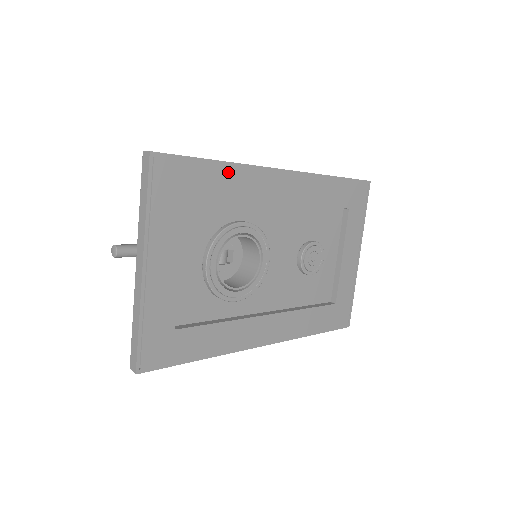
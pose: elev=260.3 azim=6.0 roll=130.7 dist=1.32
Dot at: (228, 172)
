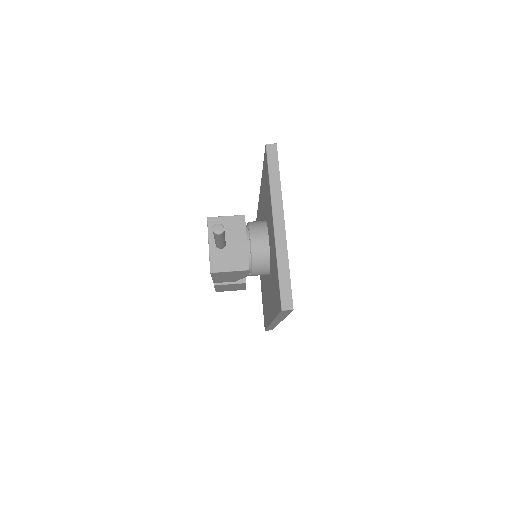
Dot at: occluded
